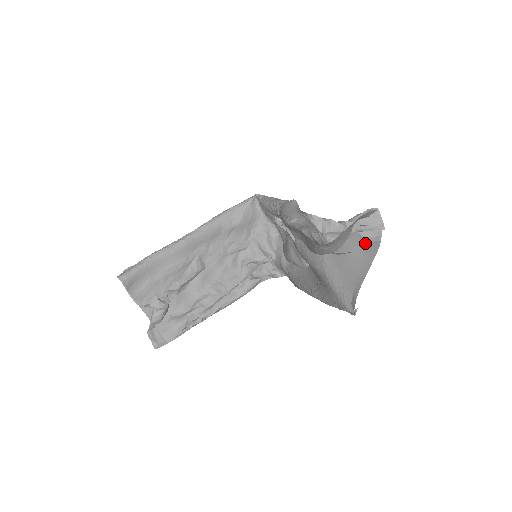
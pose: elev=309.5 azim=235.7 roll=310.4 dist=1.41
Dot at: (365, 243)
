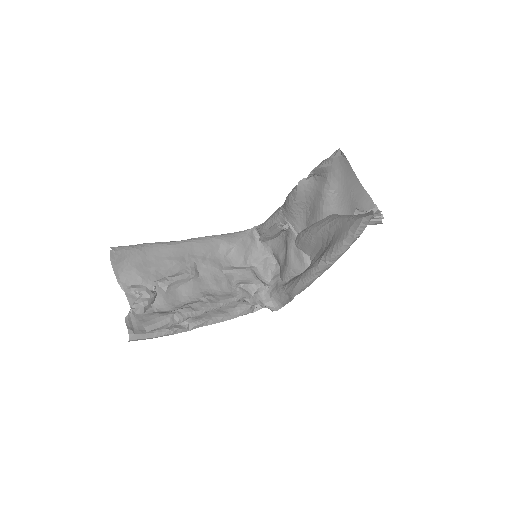
Dot at: occluded
